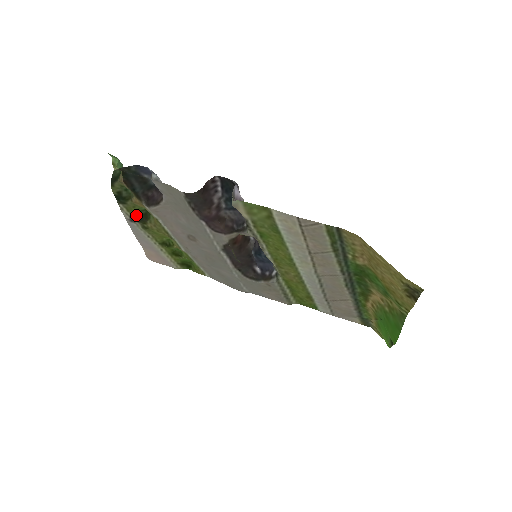
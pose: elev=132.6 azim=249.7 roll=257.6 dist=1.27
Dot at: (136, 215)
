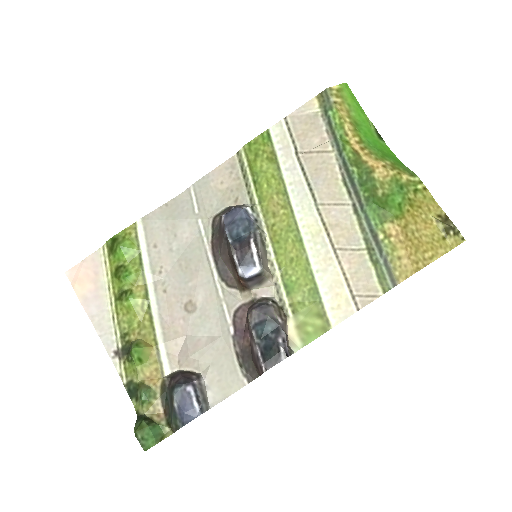
Dot at: (126, 358)
